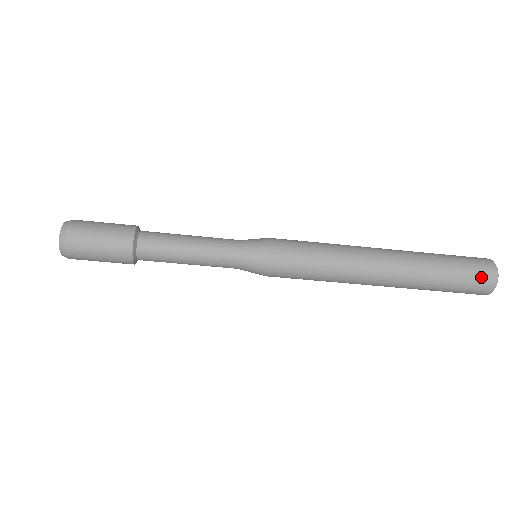
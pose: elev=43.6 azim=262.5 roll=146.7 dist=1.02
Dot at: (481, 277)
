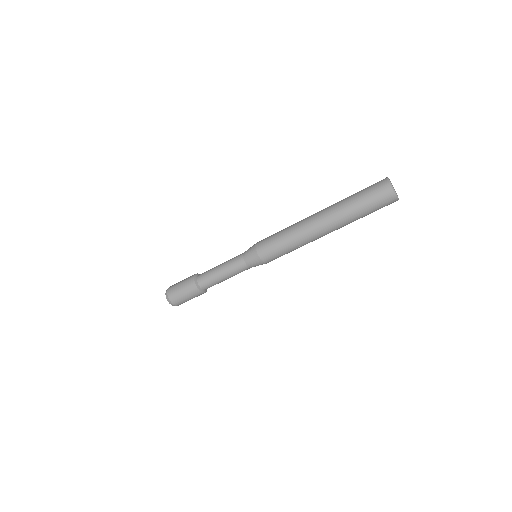
Dot at: (380, 194)
